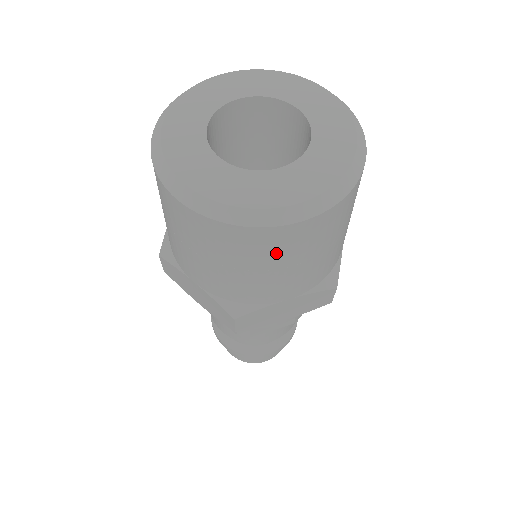
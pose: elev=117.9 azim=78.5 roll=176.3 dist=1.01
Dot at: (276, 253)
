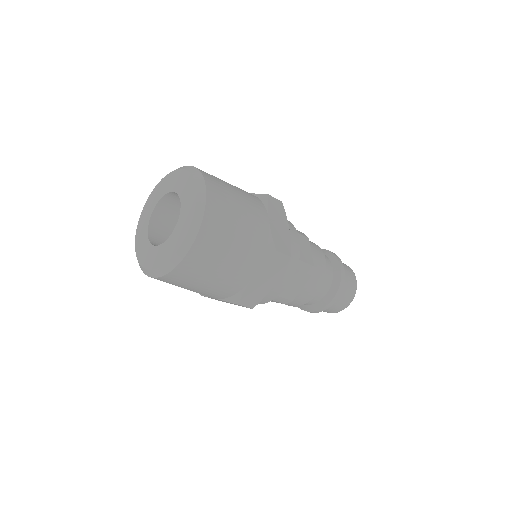
Dot at: occluded
